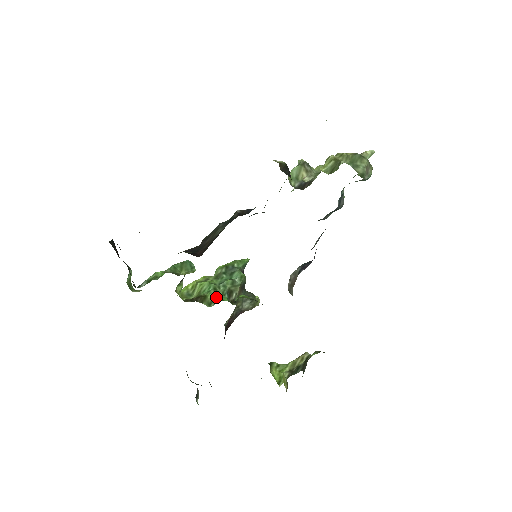
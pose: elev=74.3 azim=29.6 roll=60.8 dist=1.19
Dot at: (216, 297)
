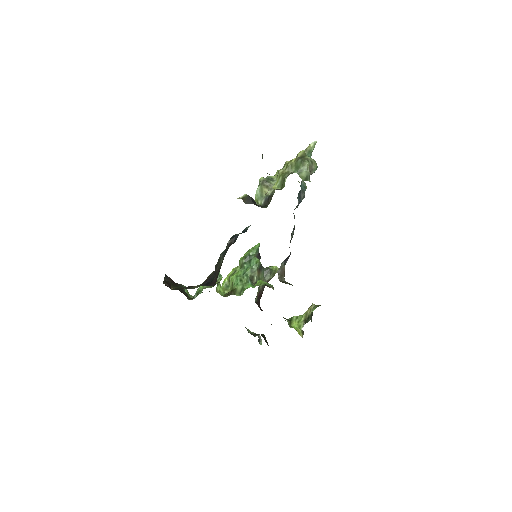
Dot at: (242, 287)
